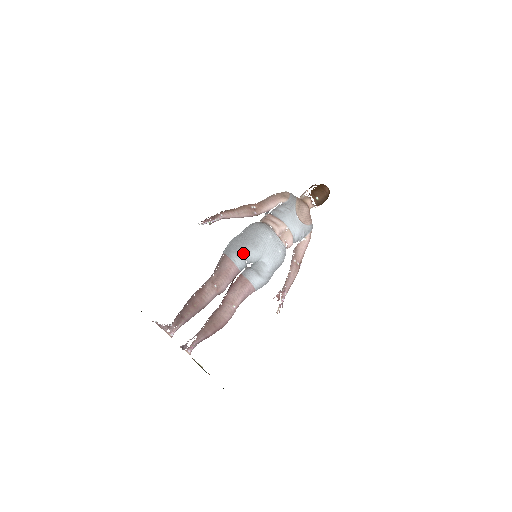
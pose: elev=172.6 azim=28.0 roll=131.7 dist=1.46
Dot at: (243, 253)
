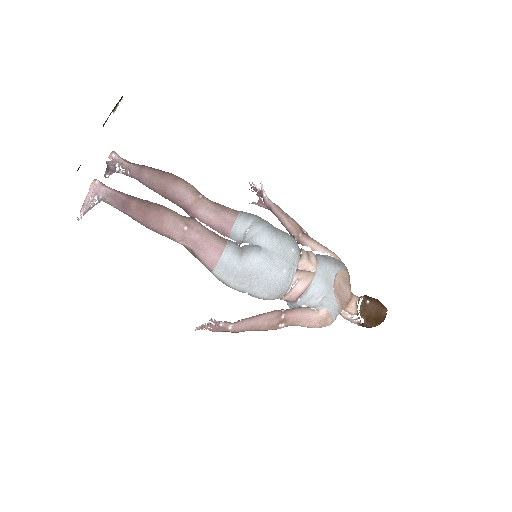
Dot at: (256, 220)
